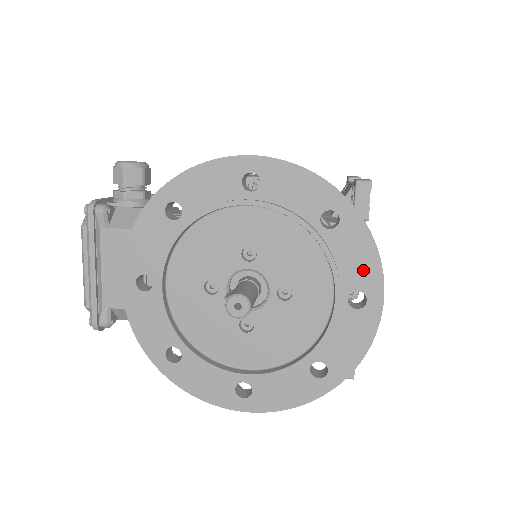
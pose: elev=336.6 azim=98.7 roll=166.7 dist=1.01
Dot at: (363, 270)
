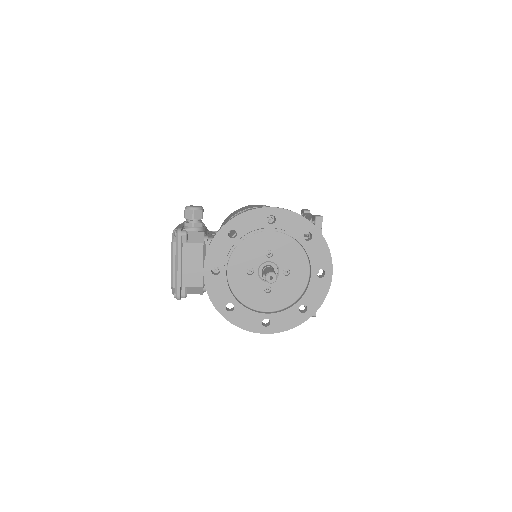
Dot at: (323, 259)
